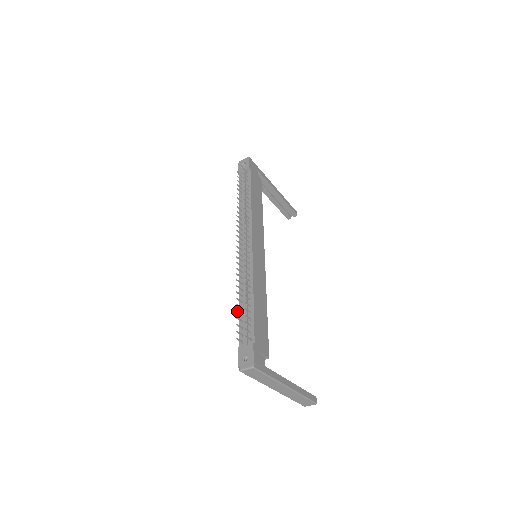
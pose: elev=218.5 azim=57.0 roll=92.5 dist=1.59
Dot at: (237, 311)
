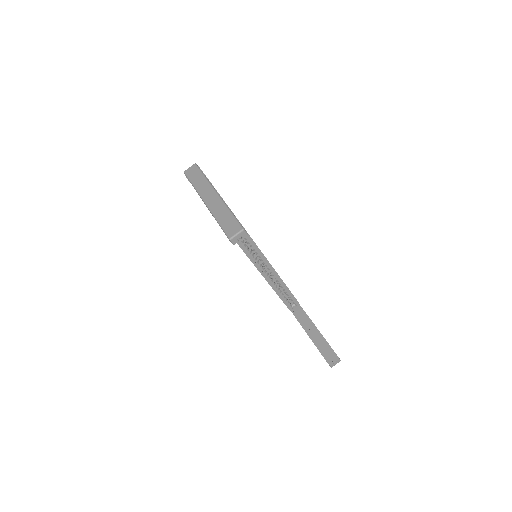
Dot at: occluded
